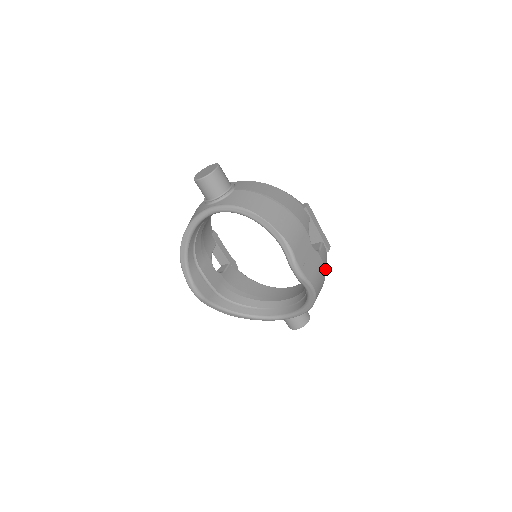
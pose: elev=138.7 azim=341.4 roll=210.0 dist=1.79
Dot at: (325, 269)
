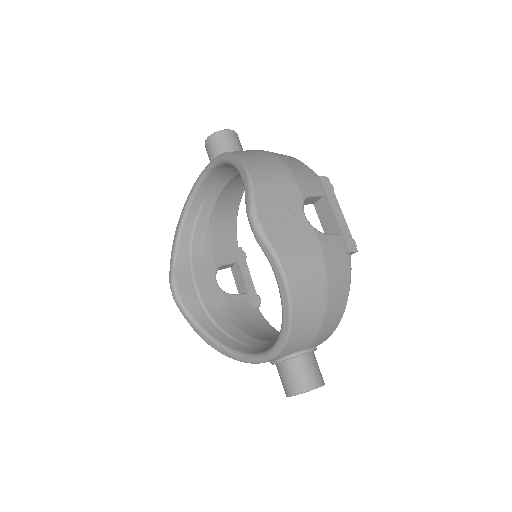
Dot at: (329, 267)
